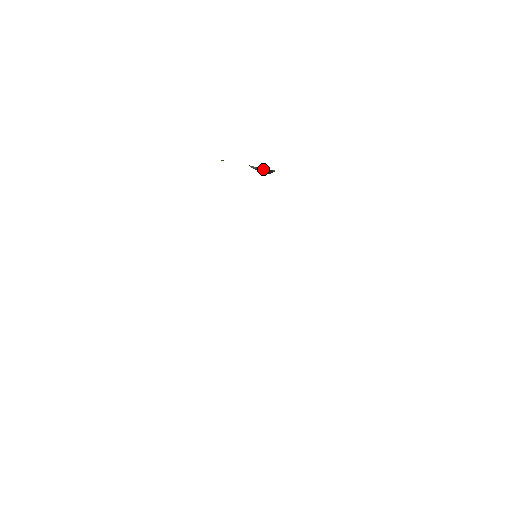
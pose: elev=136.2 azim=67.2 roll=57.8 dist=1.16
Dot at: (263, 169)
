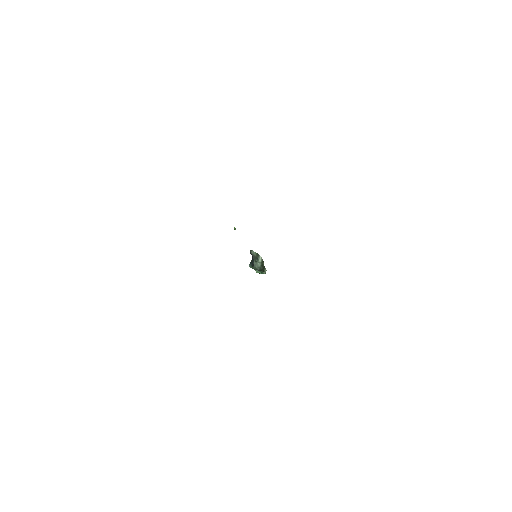
Dot at: (261, 258)
